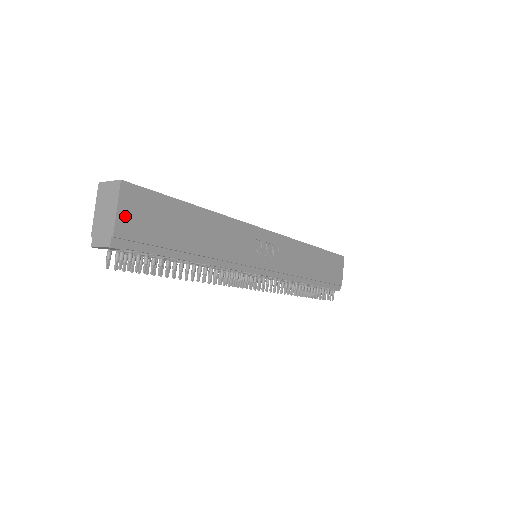
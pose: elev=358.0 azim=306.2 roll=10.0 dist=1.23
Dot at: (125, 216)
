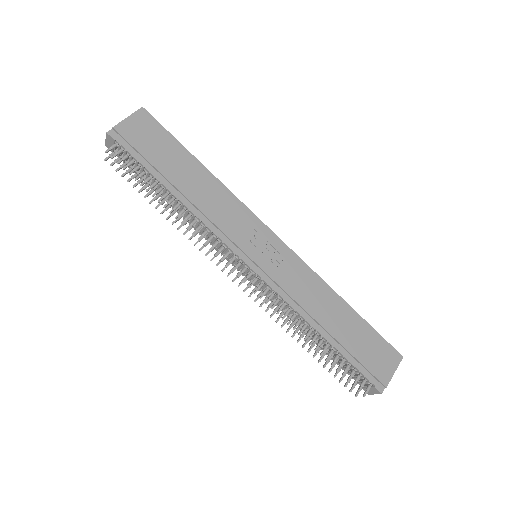
Dot at: (131, 124)
